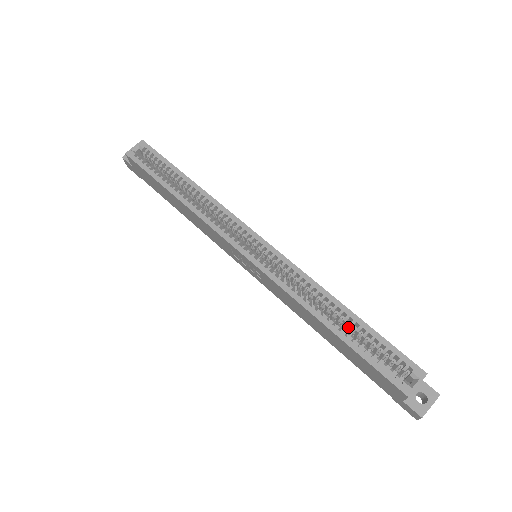
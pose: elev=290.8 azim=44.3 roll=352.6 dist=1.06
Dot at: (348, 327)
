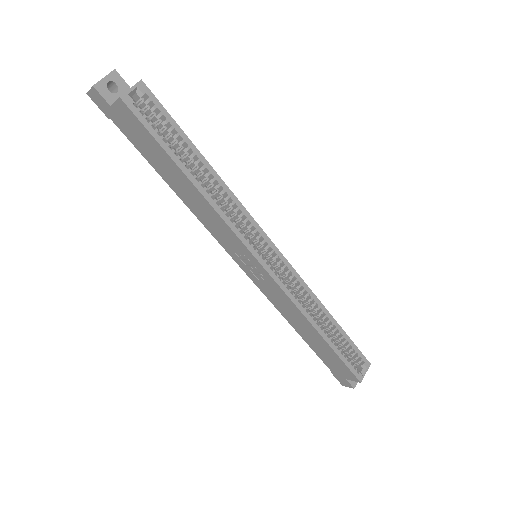
Dot at: occluded
